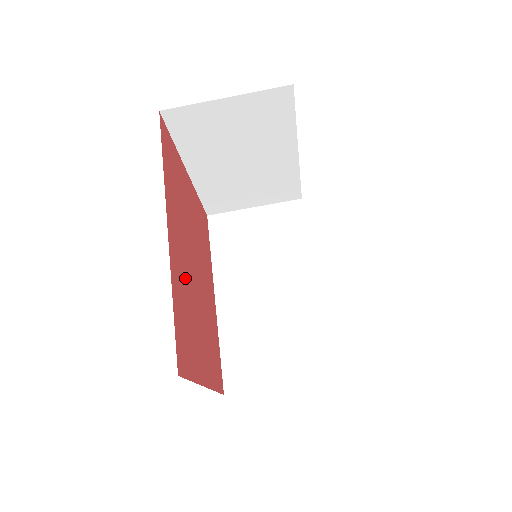
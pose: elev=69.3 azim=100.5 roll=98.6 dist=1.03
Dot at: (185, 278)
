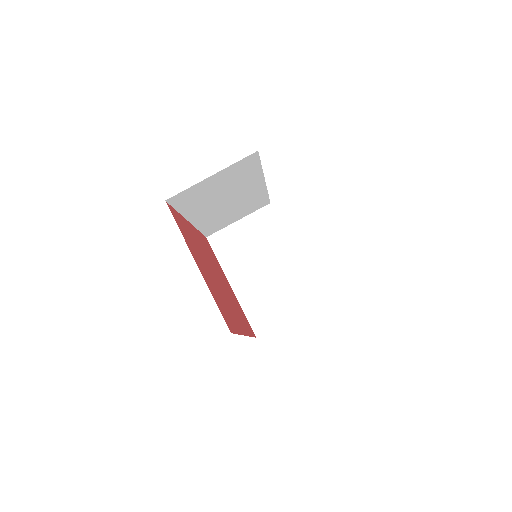
Dot at: (199, 247)
